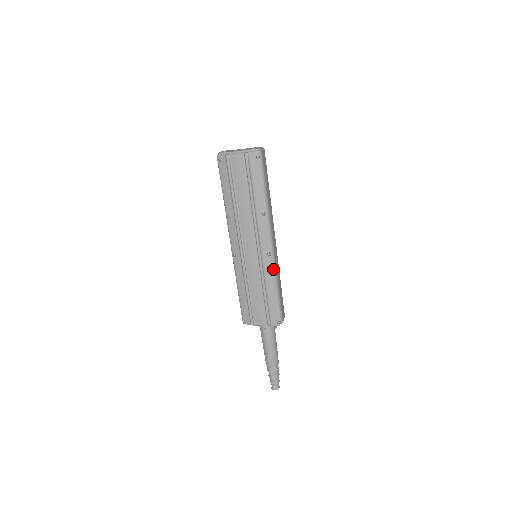
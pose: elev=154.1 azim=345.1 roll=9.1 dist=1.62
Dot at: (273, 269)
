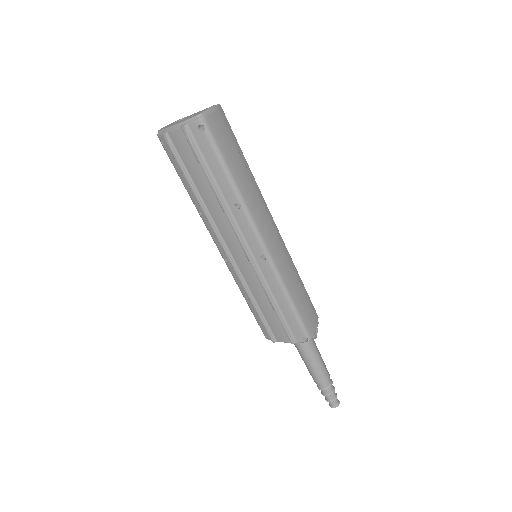
Dot at: (275, 276)
